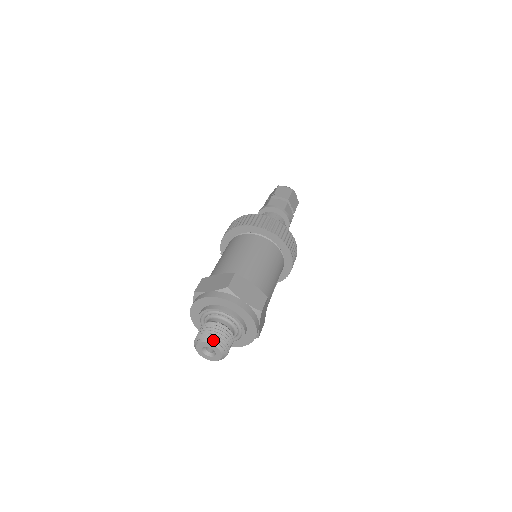
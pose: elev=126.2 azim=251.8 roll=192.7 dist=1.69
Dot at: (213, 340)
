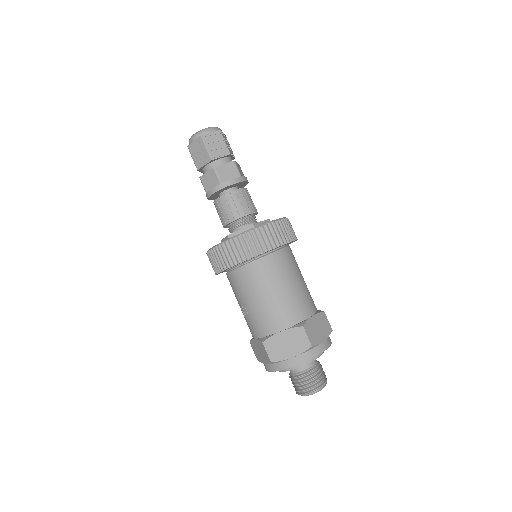
Dot at: (321, 387)
